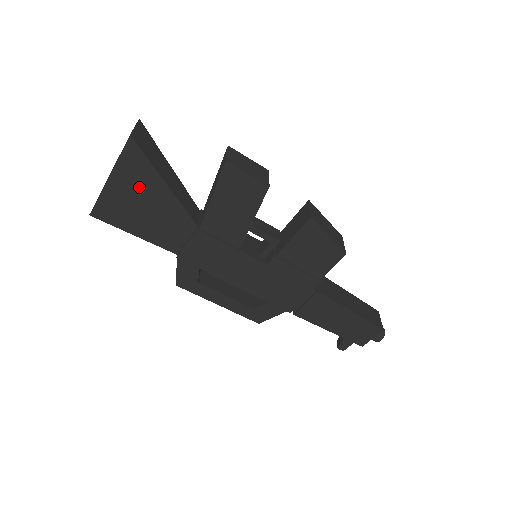
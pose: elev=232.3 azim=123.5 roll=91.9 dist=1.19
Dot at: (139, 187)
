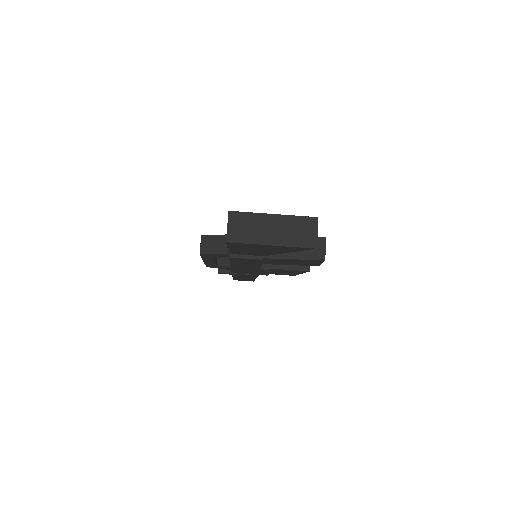
Dot at: (275, 249)
